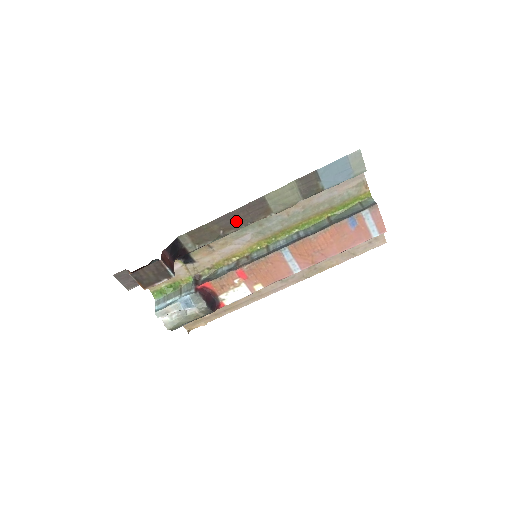
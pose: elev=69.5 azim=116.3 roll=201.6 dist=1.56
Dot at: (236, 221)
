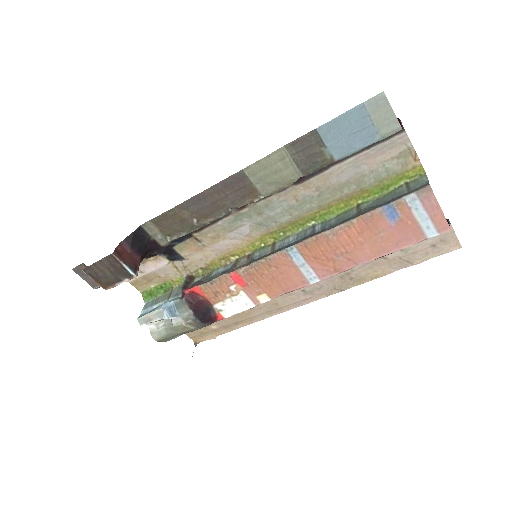
Dot at: (212, 206)
